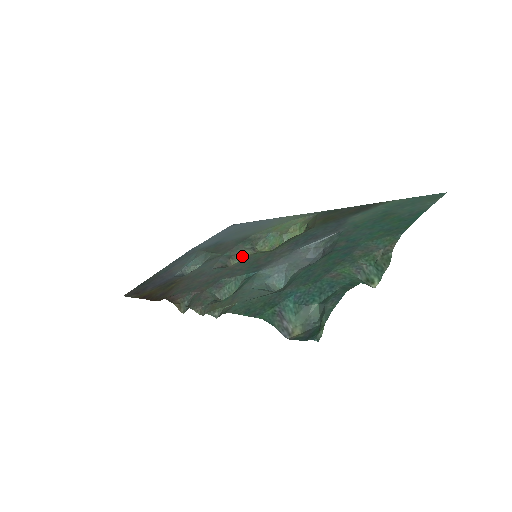
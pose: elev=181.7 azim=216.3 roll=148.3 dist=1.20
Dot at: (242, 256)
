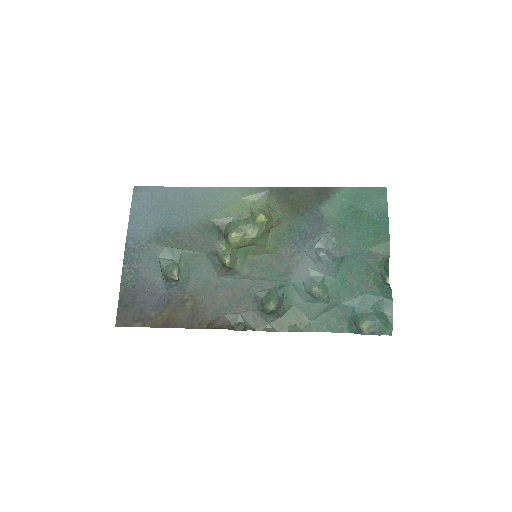
Dot at: (225, 250)
